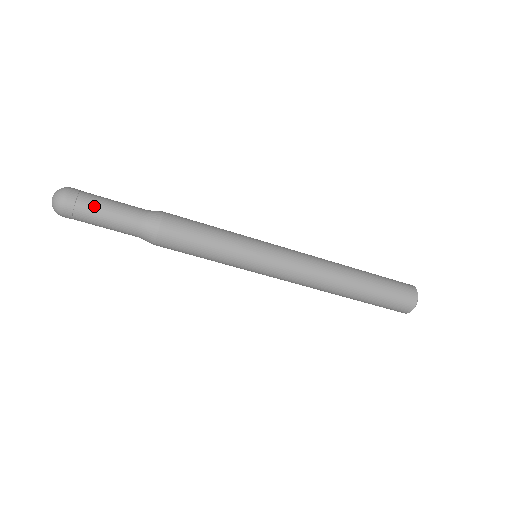
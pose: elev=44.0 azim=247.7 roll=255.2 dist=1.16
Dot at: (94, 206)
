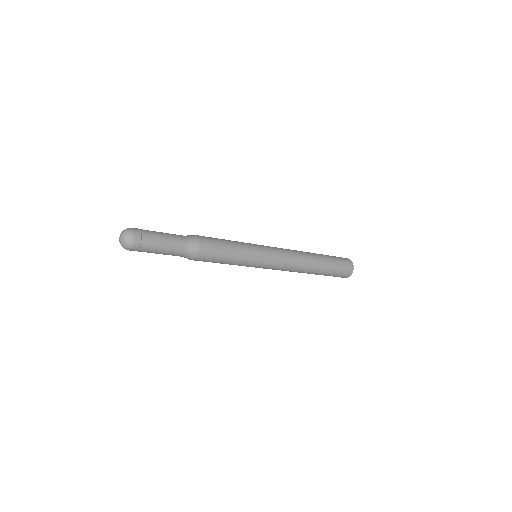
Dot at: (154, 235)
